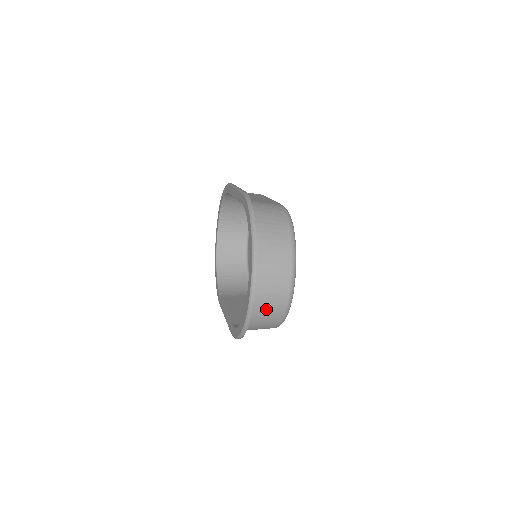
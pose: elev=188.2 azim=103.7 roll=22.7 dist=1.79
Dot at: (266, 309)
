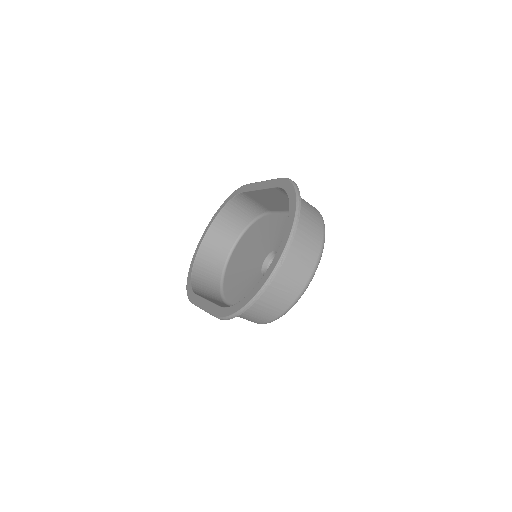
Dot at: (283, 285)
